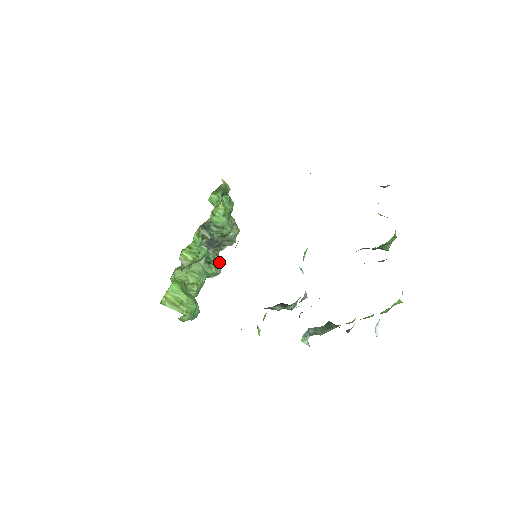
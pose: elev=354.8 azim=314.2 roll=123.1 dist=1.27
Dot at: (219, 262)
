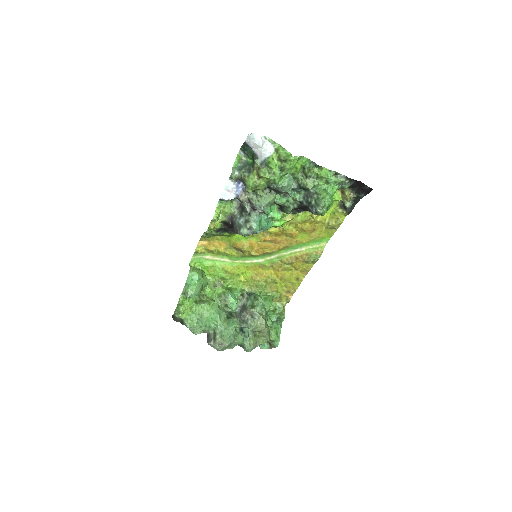
Dot at: (232, 336)
